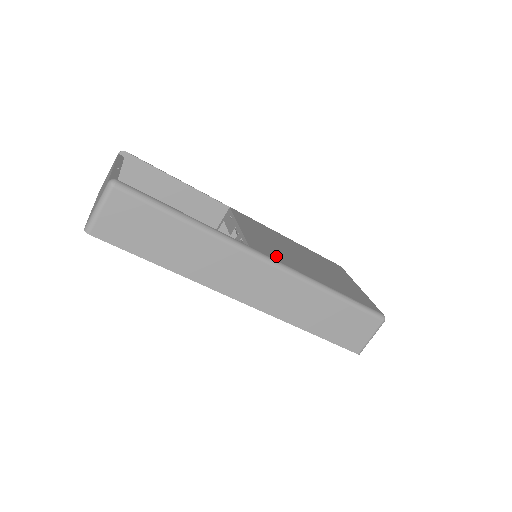
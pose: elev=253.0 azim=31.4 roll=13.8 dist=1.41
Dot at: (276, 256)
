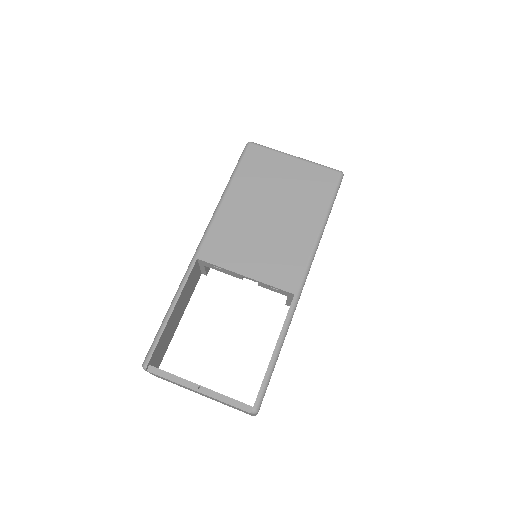
Dot at: (294, 264)
